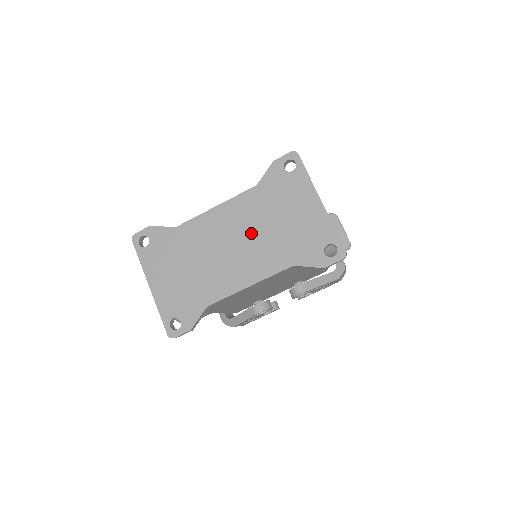
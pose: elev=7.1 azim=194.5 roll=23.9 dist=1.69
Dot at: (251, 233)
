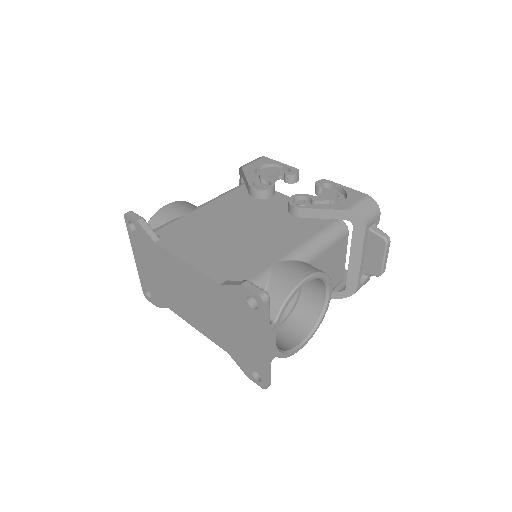
Dot at: (206, 307)
